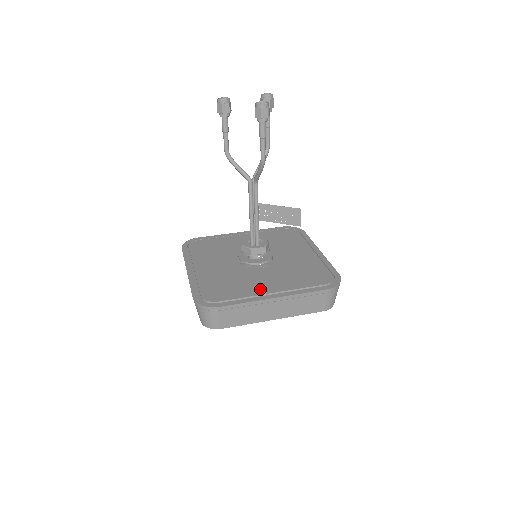
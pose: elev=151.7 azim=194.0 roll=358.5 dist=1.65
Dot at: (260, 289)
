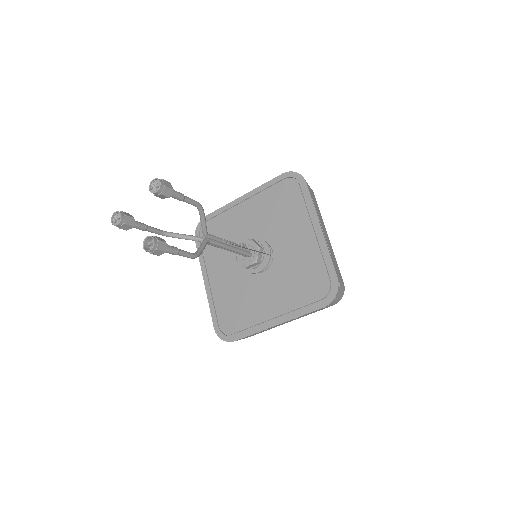
Dot at: (264, 312)
